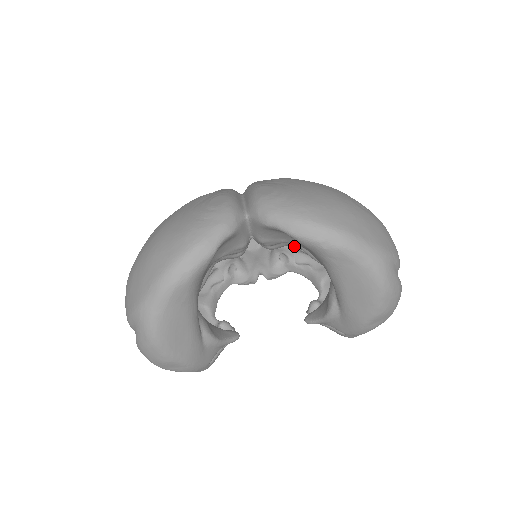
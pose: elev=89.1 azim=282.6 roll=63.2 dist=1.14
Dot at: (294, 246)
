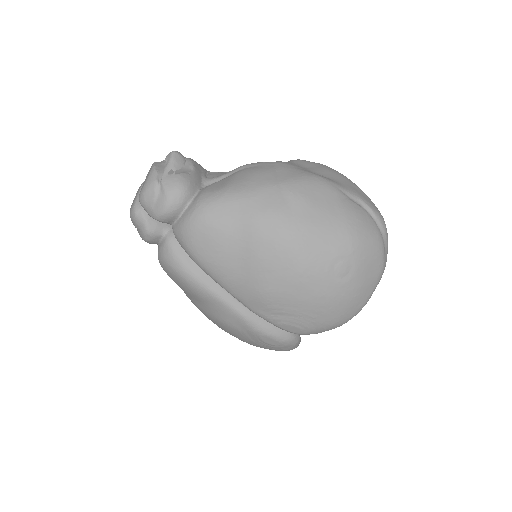
Dot at: occluded
